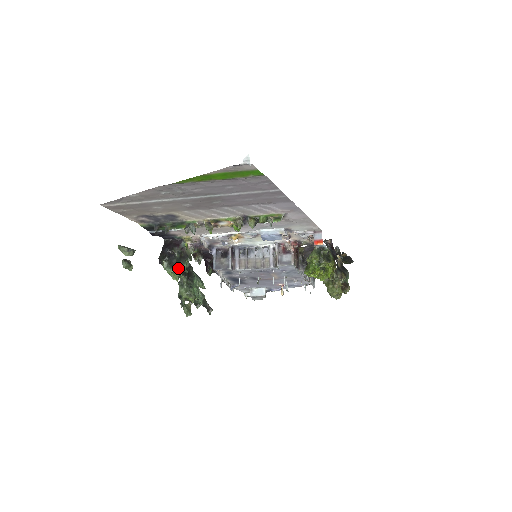
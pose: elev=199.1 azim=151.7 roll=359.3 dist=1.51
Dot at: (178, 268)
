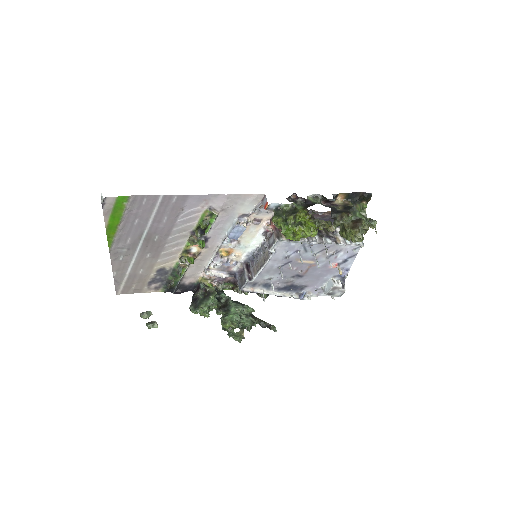
Dot at: (202, 306)
